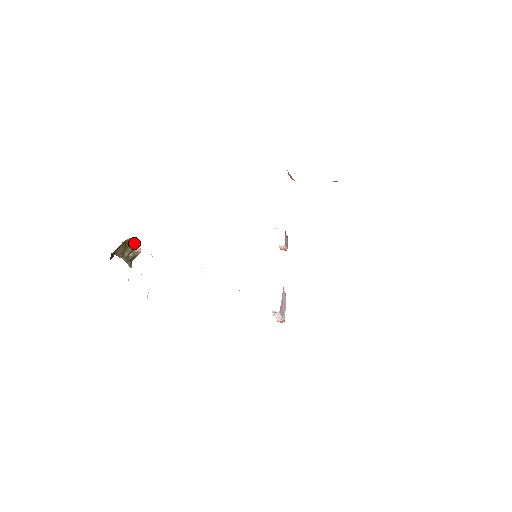
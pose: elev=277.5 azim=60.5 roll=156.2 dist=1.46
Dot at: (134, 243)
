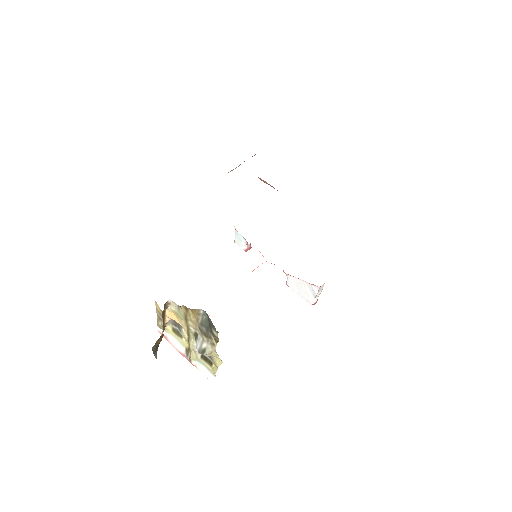
Dot at: (163, 312)
